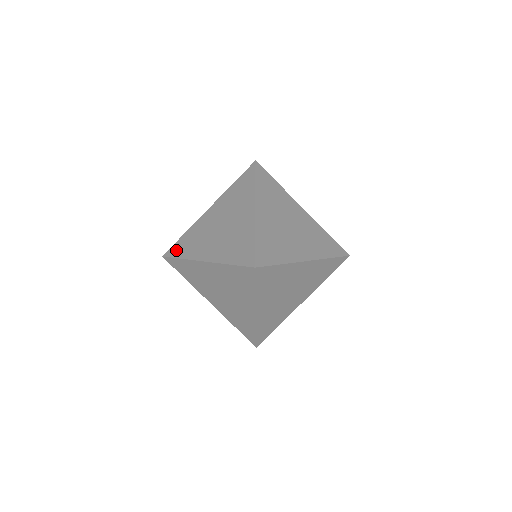
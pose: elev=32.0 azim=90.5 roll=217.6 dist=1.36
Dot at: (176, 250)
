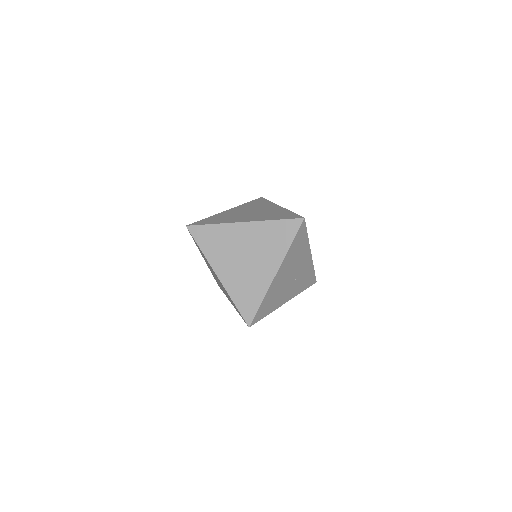
Dot at: occluded
